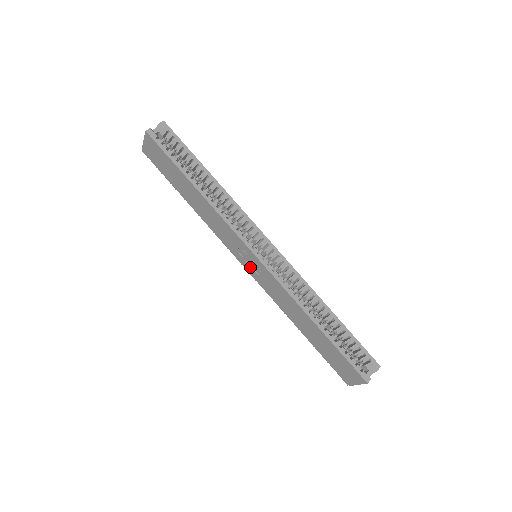
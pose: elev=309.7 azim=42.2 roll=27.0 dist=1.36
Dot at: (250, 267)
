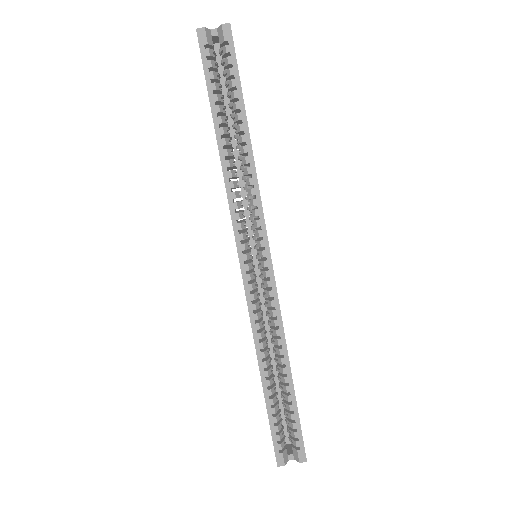
Dot at: occluded
